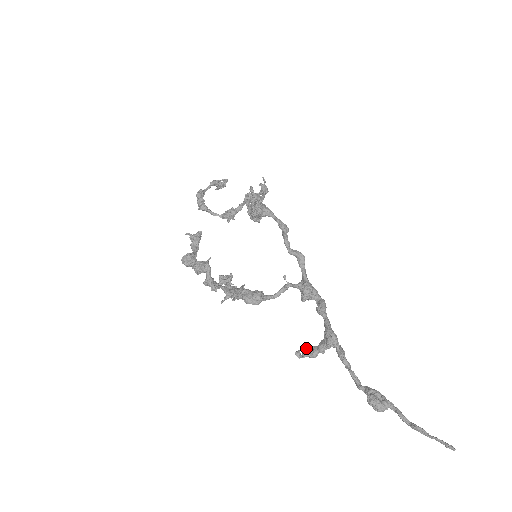
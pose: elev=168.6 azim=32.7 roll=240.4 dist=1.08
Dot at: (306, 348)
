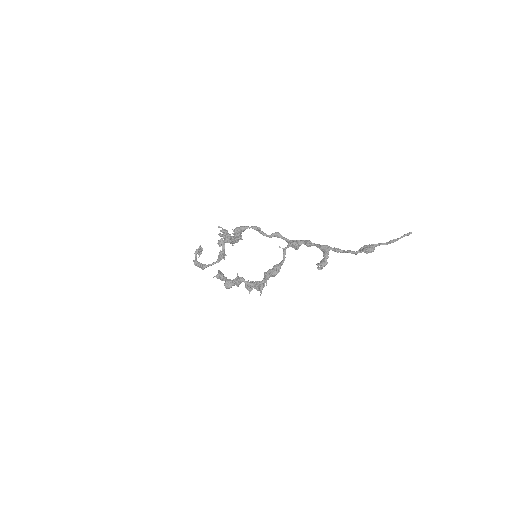
Dot at: (320, 264)
